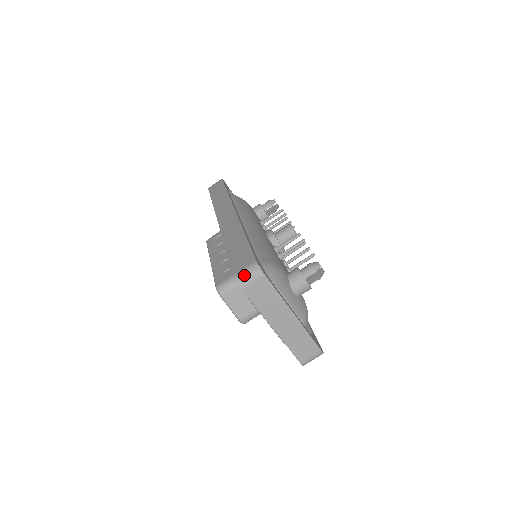
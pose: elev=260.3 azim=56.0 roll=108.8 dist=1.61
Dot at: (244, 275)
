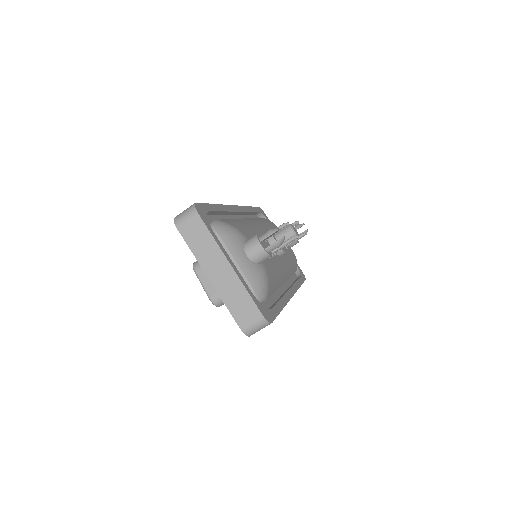
Dot at: (181, 214)
